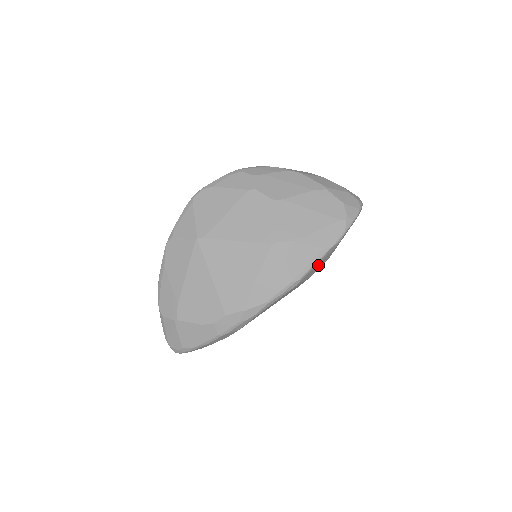
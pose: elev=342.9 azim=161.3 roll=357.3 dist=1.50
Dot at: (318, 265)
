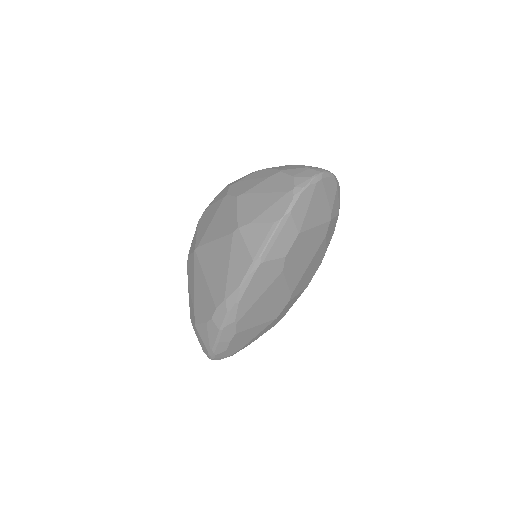
Dot at: (280, 241)
